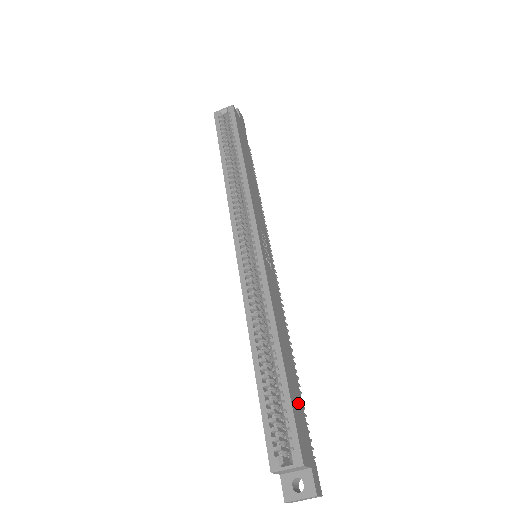
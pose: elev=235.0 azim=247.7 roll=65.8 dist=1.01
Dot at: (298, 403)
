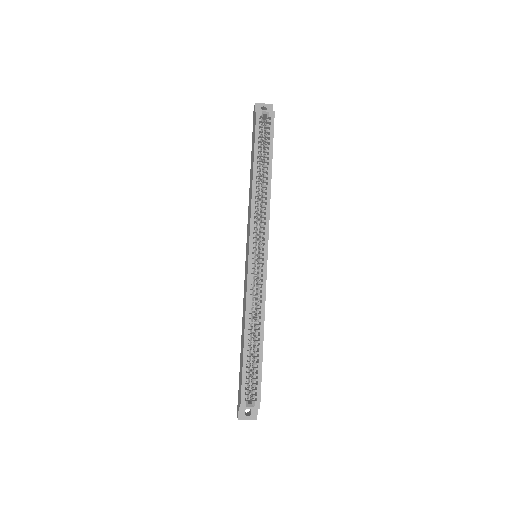
Dot at: occluded
